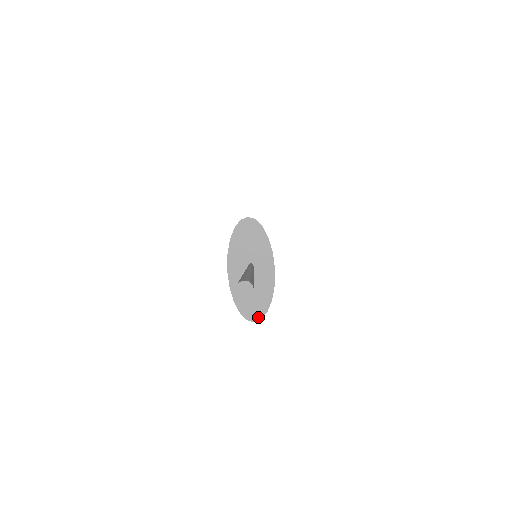
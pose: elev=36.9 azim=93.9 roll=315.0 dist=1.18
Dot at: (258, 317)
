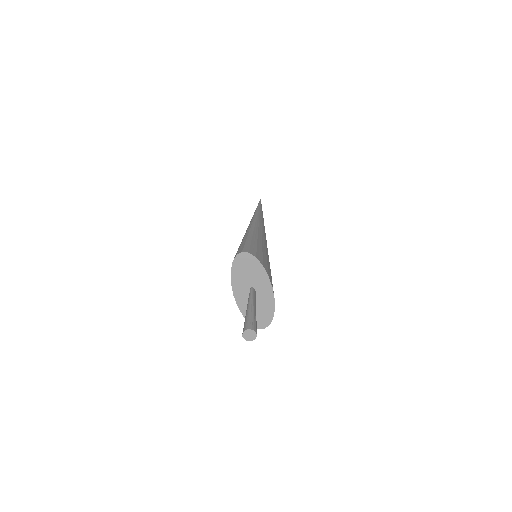
Dot at: (266, 325)
